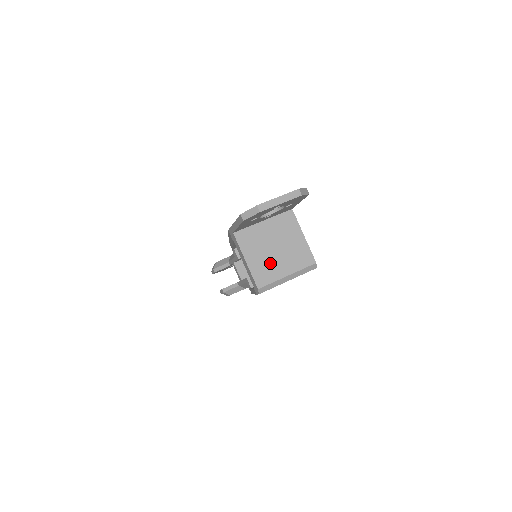
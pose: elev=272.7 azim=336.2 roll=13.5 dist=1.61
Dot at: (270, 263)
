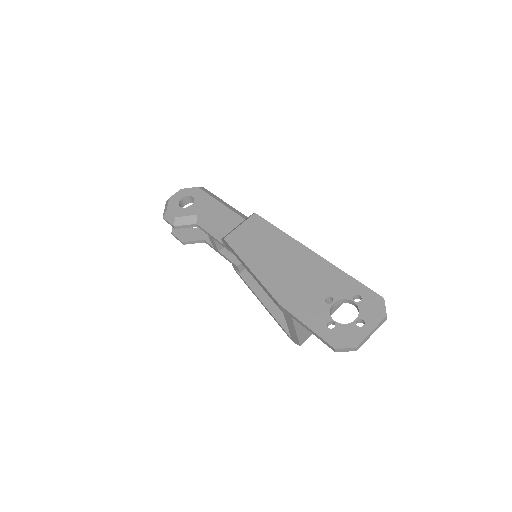
Dot at: occluded
